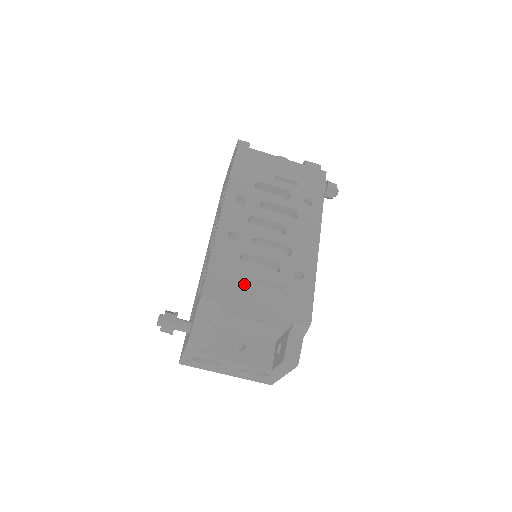
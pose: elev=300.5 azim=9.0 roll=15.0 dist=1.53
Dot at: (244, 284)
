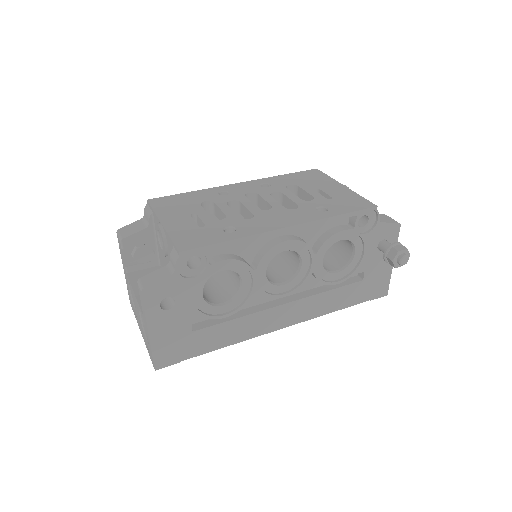
Dot at: (182, 210)
